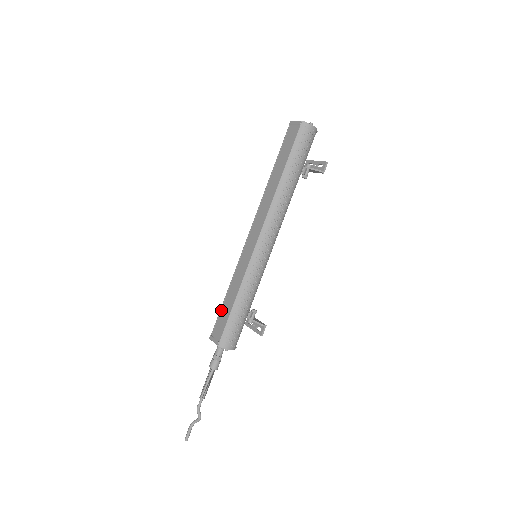
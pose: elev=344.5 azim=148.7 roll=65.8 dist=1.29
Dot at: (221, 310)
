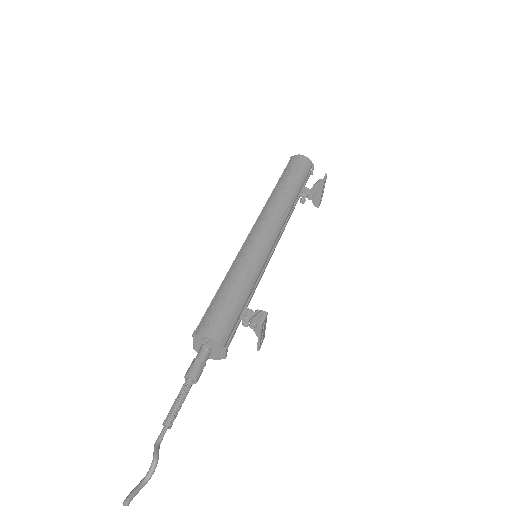
Dot at: occluded
